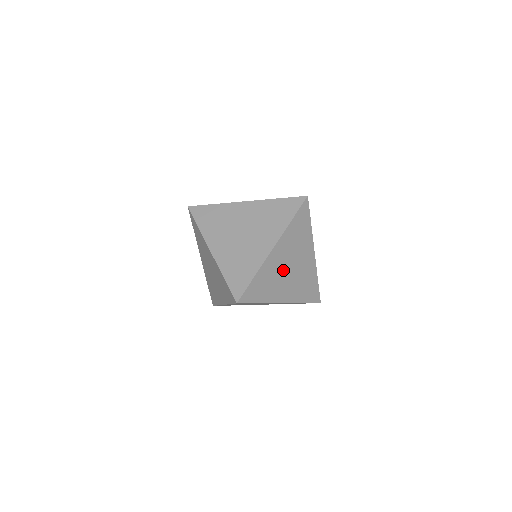
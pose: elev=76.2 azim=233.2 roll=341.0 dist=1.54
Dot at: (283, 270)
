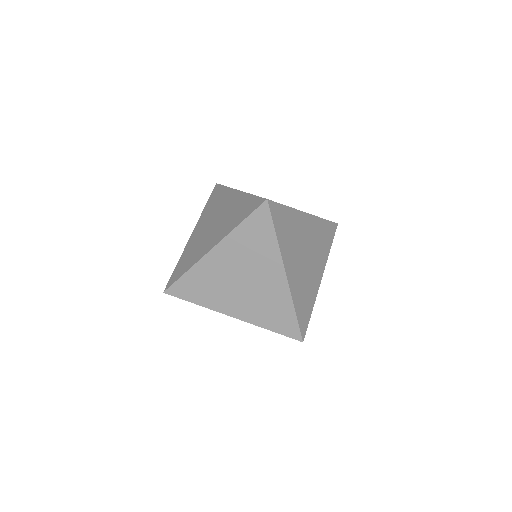
Dot at: (302, 245)
